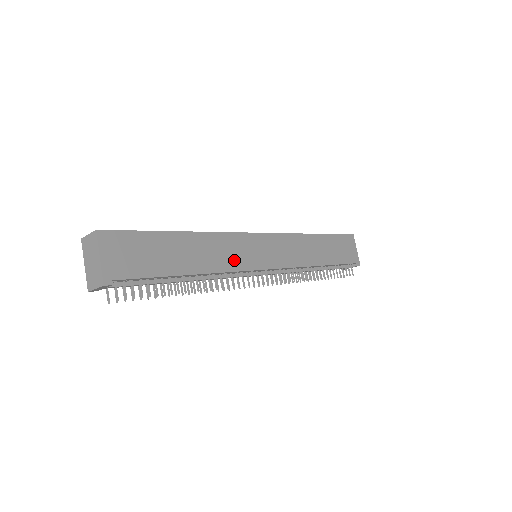
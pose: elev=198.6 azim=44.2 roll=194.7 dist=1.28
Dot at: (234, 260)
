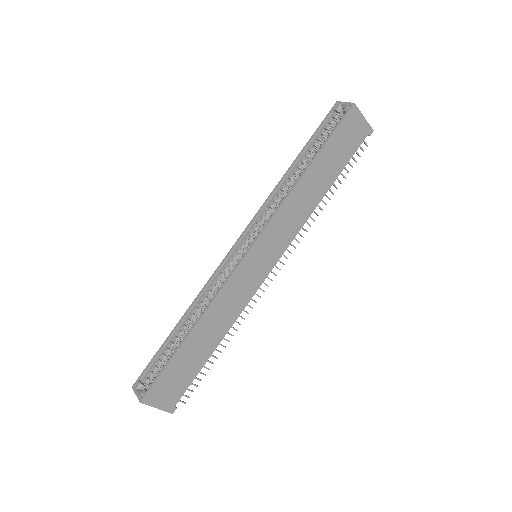
Dot at: (241, 299)
